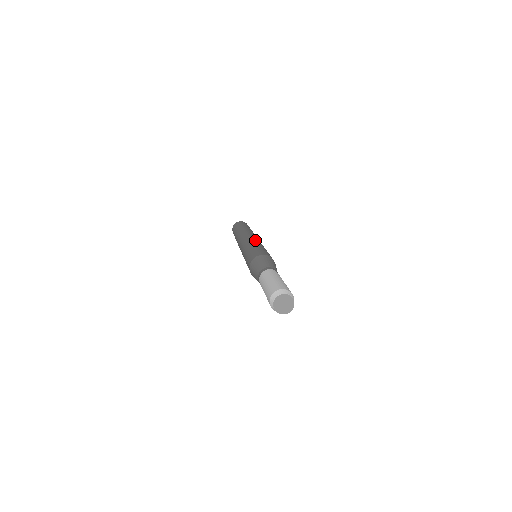
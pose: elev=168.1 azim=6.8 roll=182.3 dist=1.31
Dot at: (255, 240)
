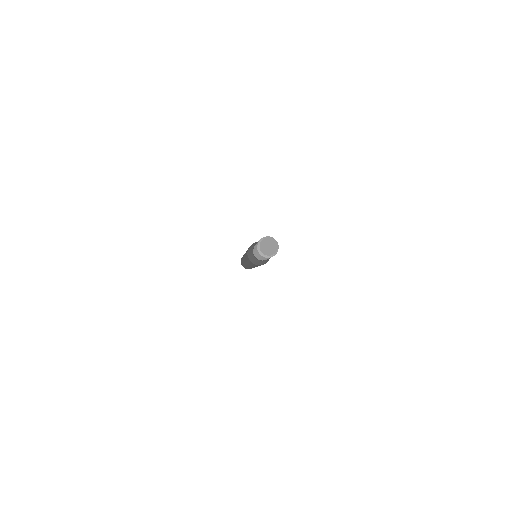
Dot at: occluded
